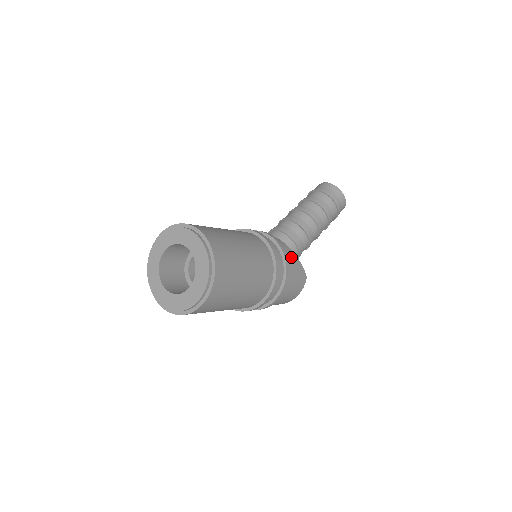
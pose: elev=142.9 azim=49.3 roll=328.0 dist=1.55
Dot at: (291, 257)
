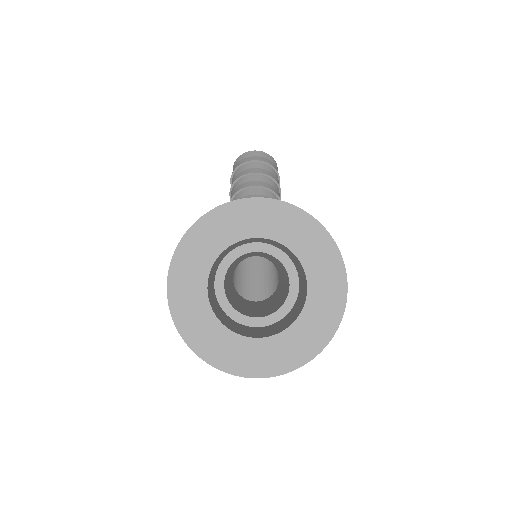
Dot at: occluded
